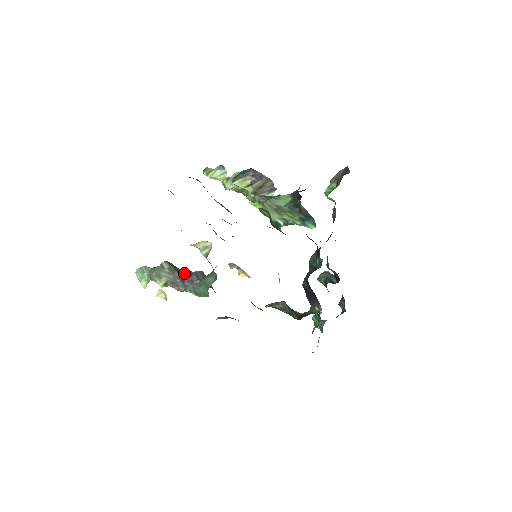
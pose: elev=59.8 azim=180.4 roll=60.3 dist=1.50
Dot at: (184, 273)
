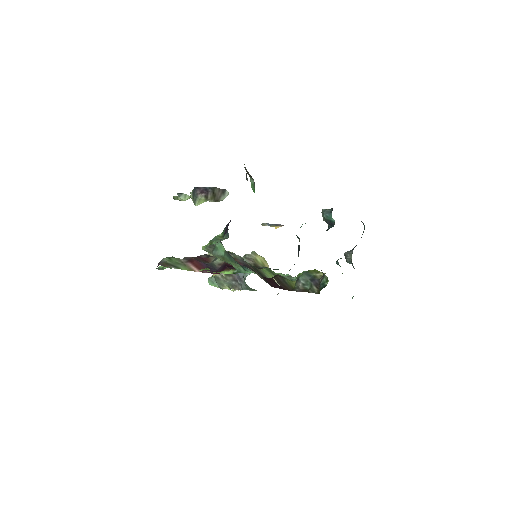
Dot at: (233, 274)
